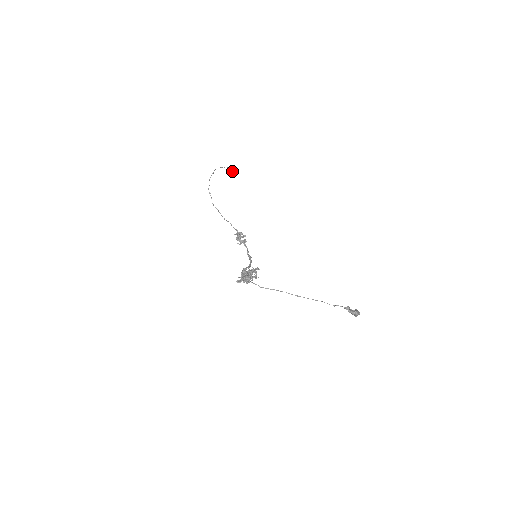
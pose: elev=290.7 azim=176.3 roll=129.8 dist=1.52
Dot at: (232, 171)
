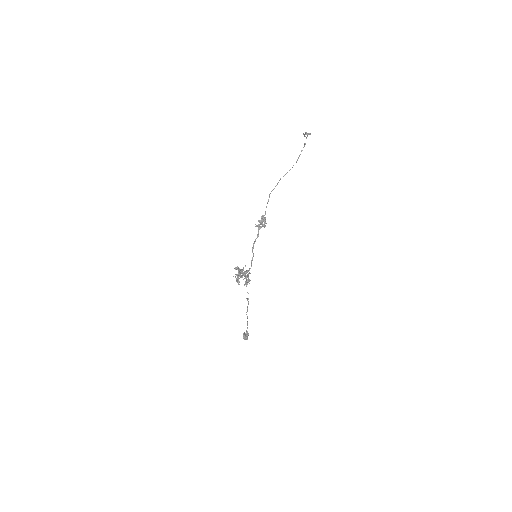
Dot at: occluded
